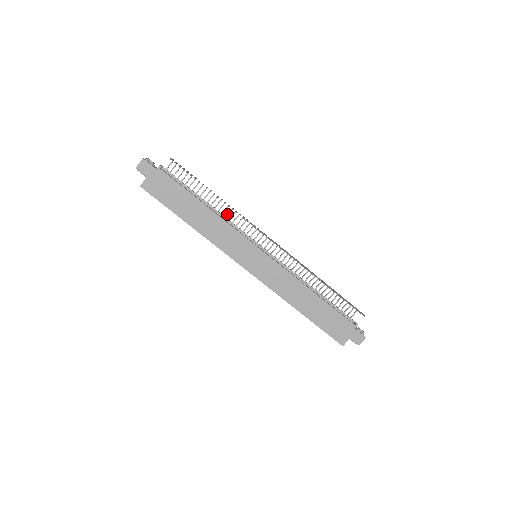
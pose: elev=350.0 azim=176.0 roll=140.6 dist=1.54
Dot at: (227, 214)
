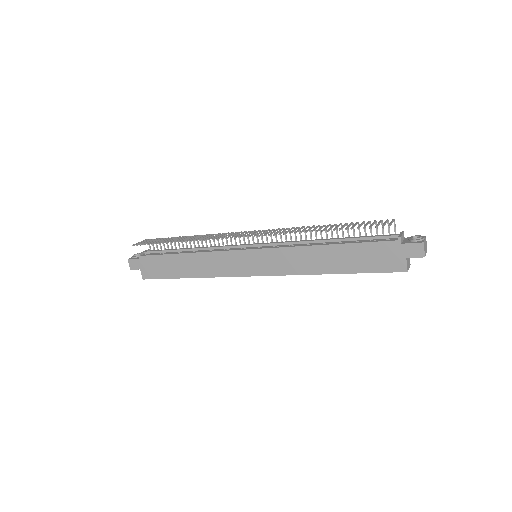
Dot at: occluded
